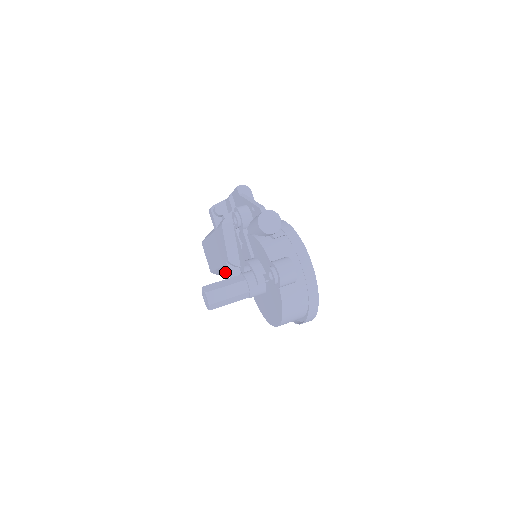
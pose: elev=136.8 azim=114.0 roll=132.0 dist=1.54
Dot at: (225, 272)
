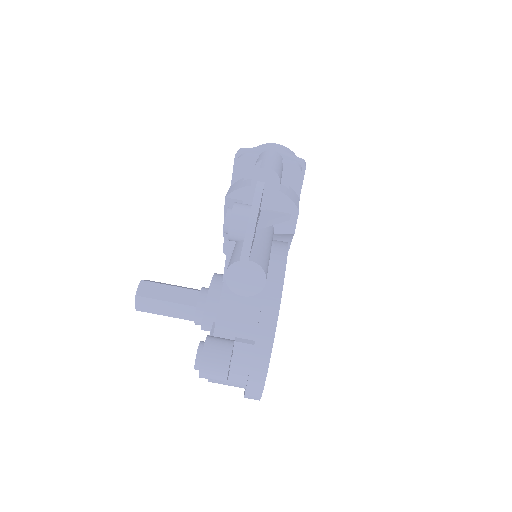
Dot at: occluded
